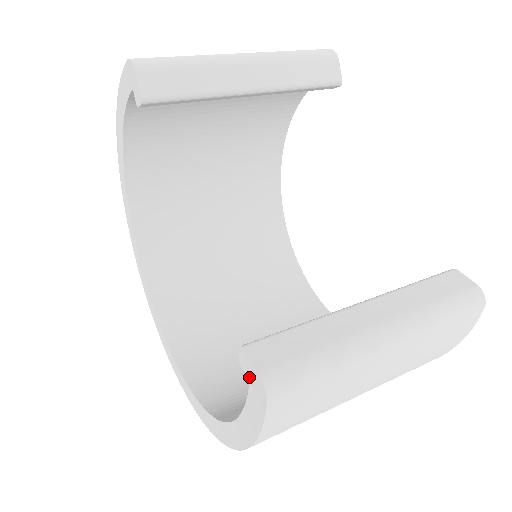
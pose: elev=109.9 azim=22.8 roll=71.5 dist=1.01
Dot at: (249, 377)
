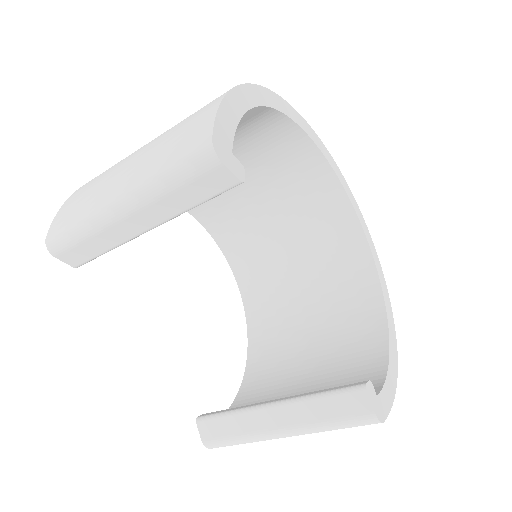
Dot at: occluded
